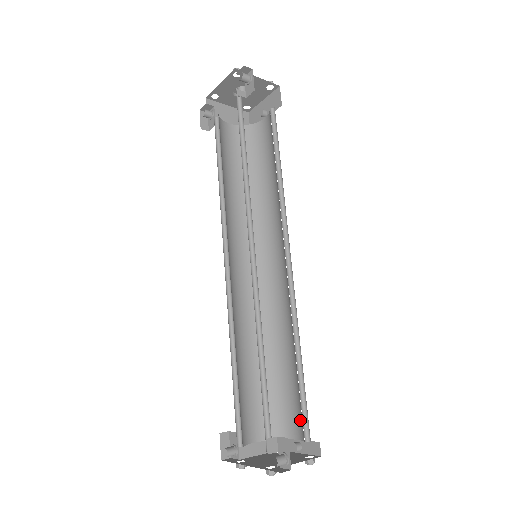
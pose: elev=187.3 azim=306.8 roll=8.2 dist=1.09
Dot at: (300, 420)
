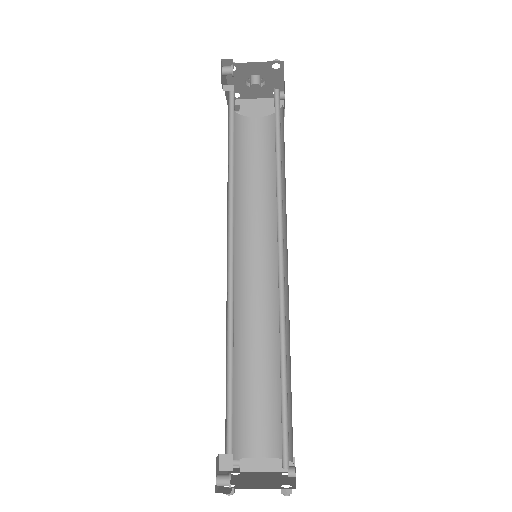
Dot at: occluded
